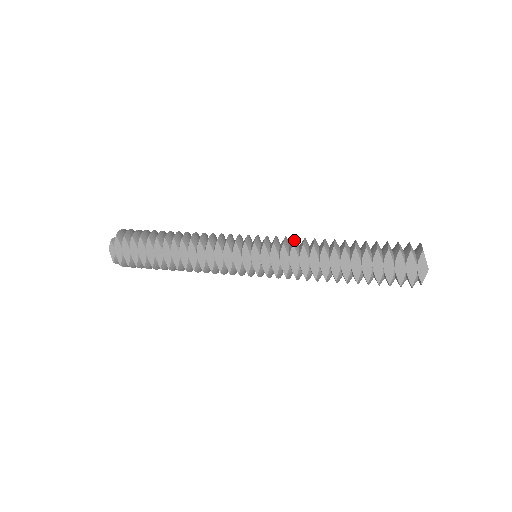
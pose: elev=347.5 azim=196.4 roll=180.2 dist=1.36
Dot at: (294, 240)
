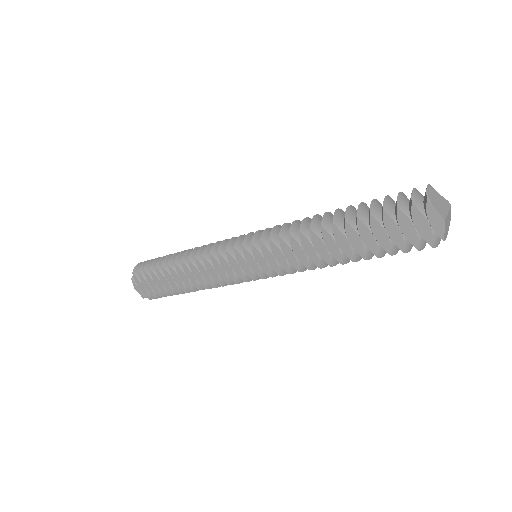
Dot at: (280, 230)
